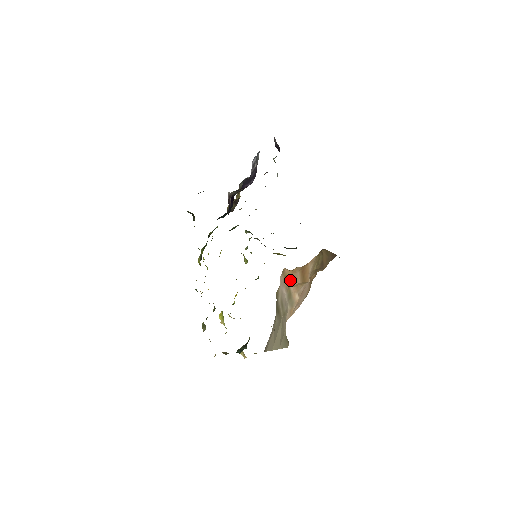
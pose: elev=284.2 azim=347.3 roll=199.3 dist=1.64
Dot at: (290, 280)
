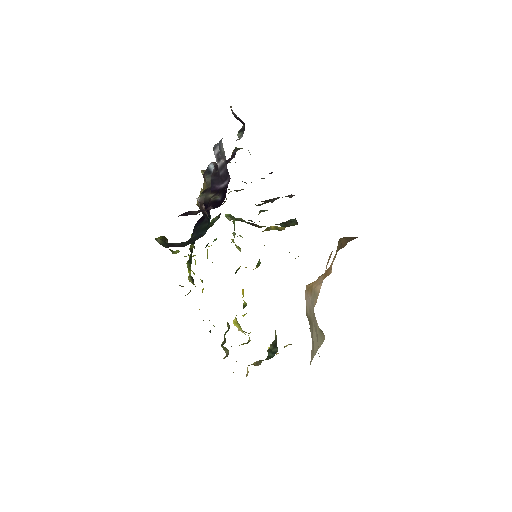
Dot at: (313, 285)
